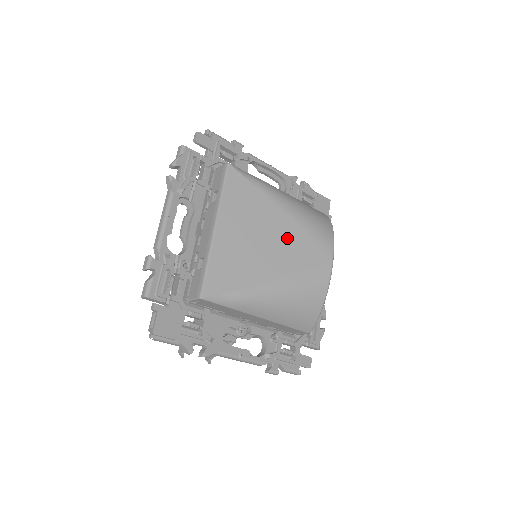
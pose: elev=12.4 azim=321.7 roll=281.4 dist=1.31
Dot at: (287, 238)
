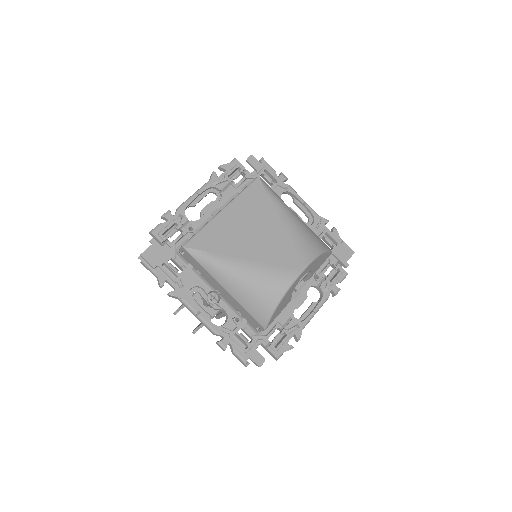
Dot at: (273, 239)
